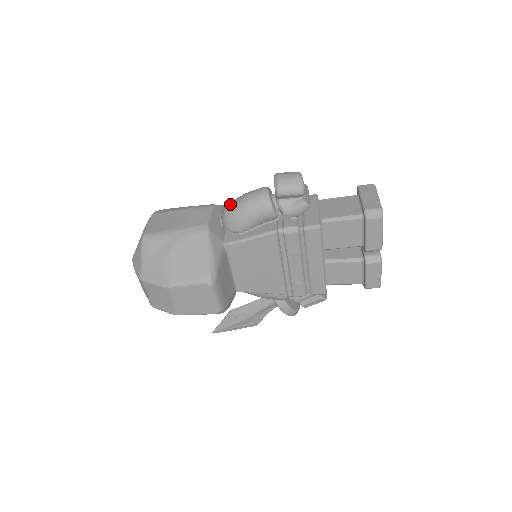
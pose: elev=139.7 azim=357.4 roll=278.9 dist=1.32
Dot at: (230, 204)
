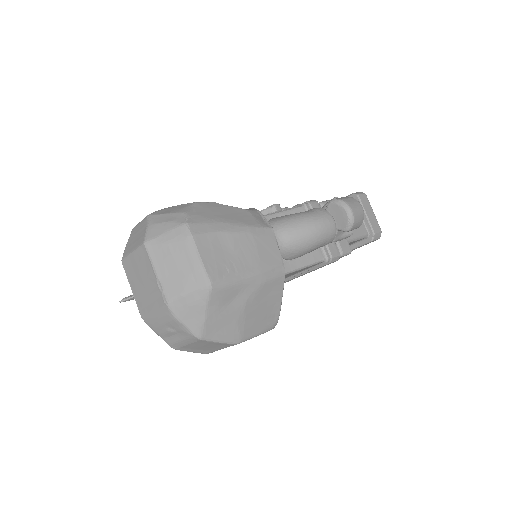
Dot at: (295, 231)
